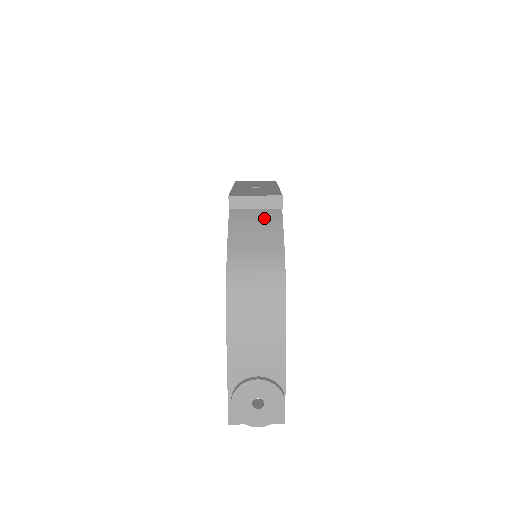
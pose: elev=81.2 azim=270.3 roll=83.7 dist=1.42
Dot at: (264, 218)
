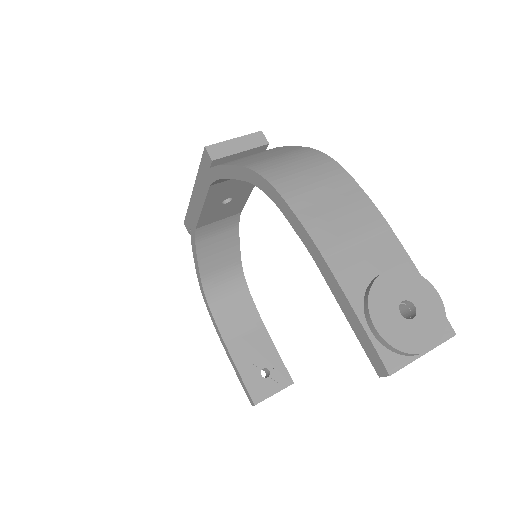
Dot at: (256, 153)
